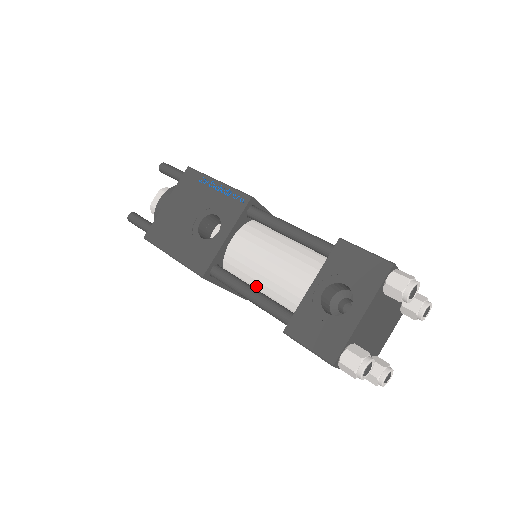
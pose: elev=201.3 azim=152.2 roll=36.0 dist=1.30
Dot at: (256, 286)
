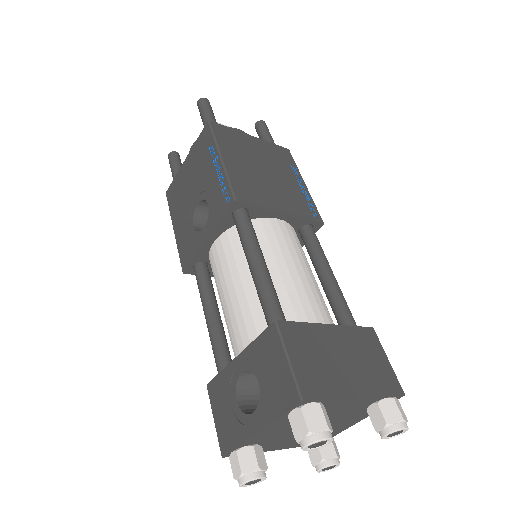
Dot at: occluded
